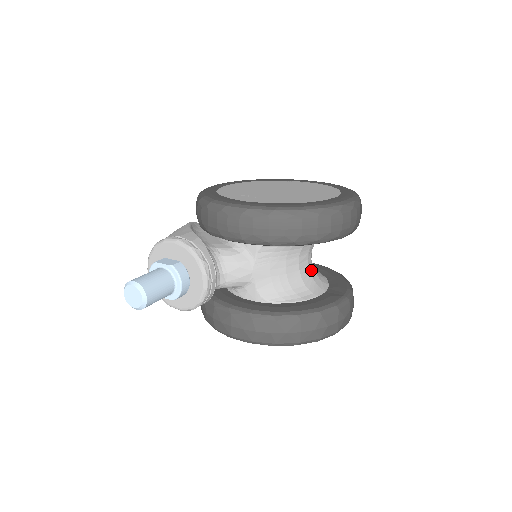
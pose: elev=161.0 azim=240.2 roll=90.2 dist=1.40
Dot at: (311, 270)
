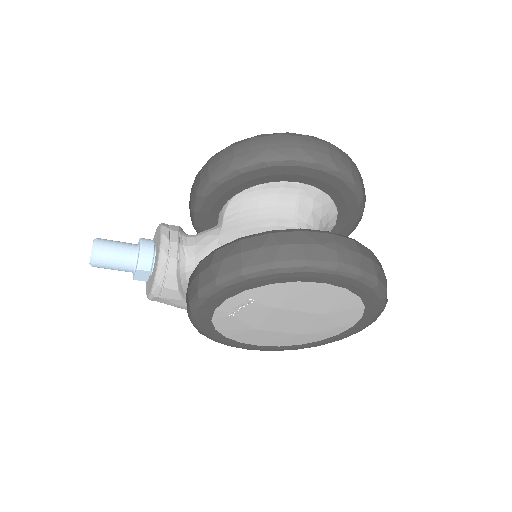
Dot at: occluded
